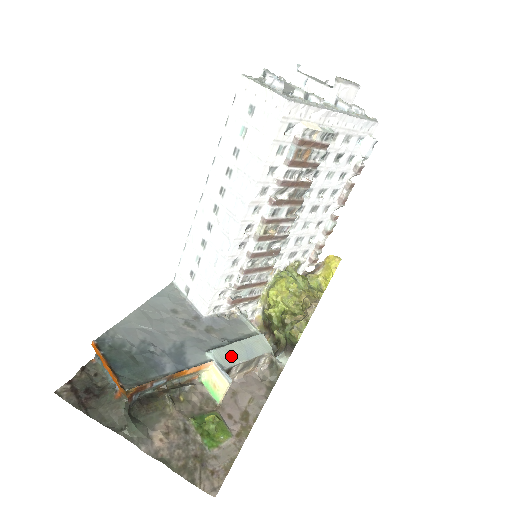
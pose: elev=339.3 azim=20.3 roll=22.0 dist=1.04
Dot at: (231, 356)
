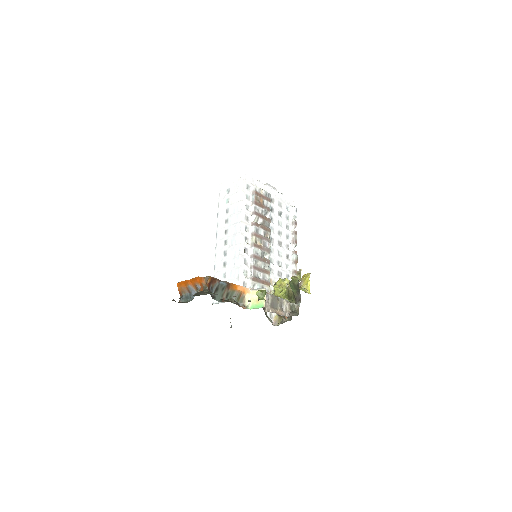
Dot at: occluded
